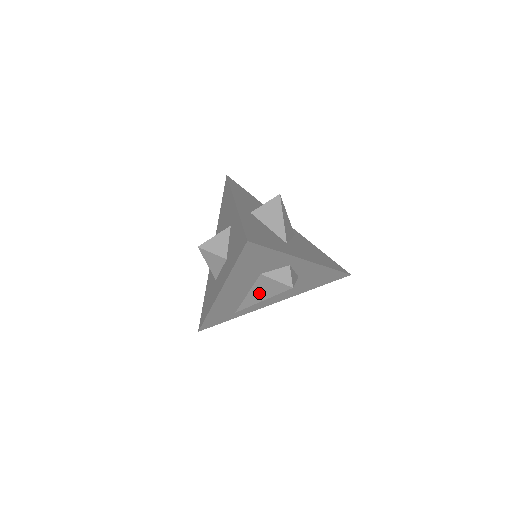
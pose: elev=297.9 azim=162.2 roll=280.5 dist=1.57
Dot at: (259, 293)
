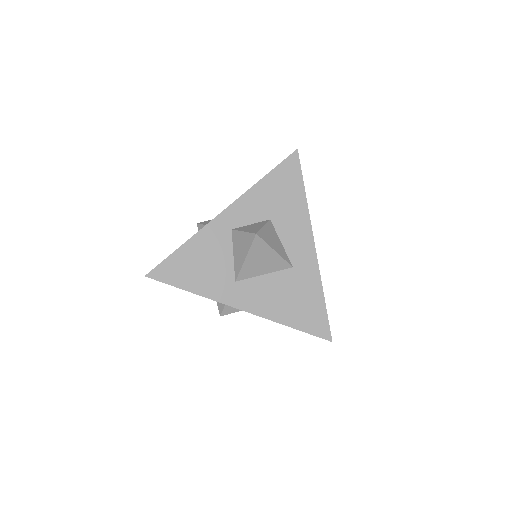
Dot at: occluded
